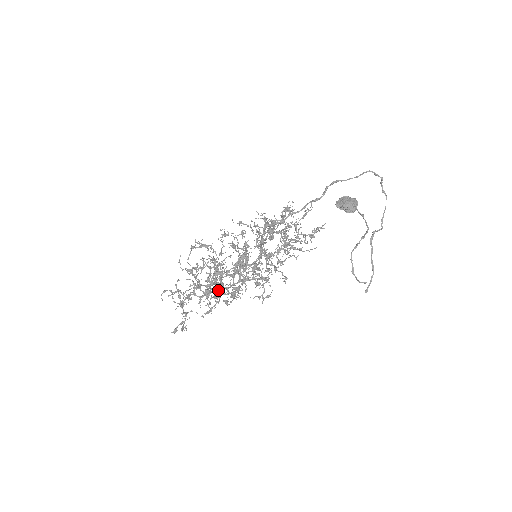
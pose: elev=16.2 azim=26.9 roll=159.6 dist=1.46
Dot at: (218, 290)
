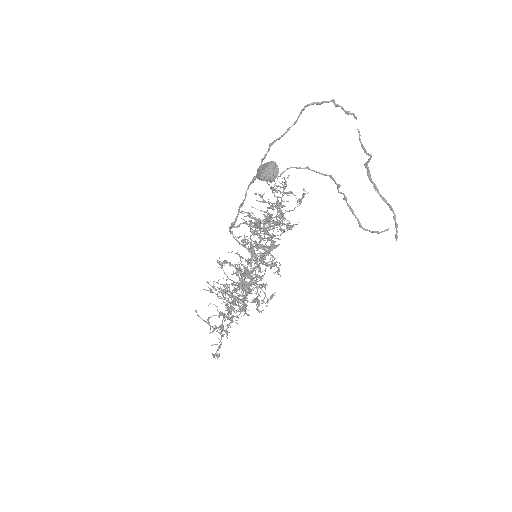
Dot at: (240, 303)
